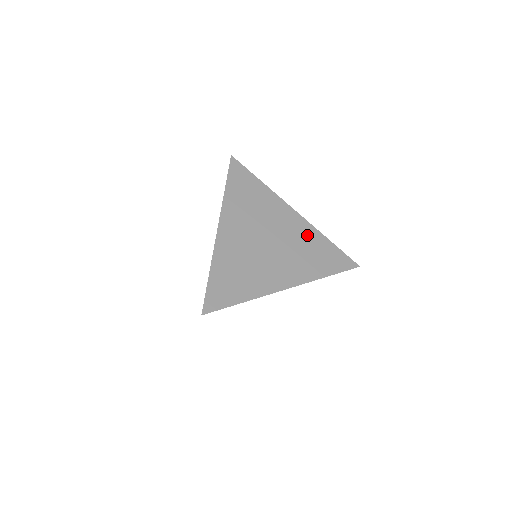
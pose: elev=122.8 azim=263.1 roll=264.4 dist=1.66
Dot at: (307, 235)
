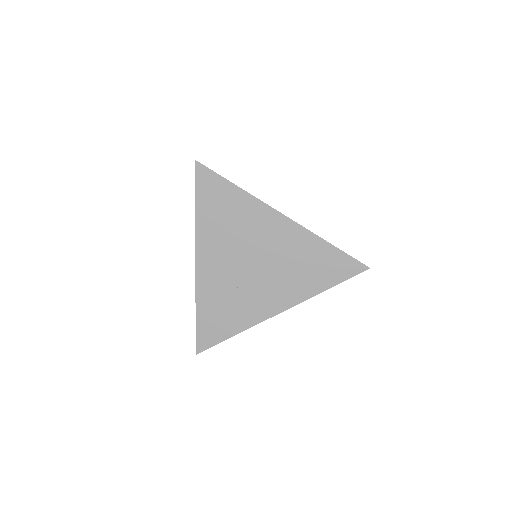
Dot at: occluded
